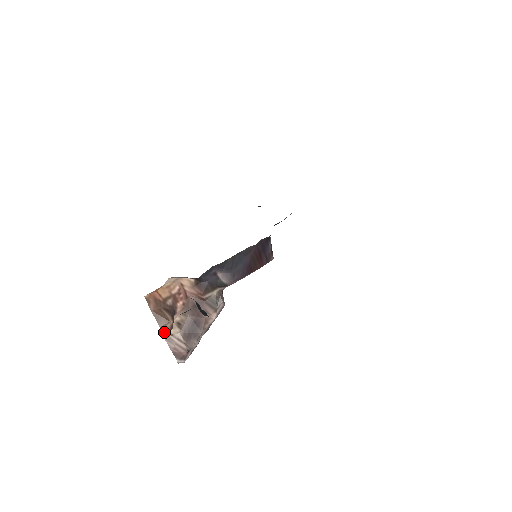
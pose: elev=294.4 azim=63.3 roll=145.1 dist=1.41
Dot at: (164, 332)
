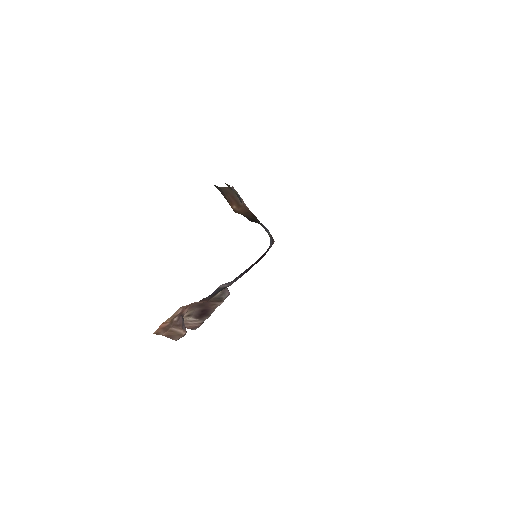
Dot at: occluded
